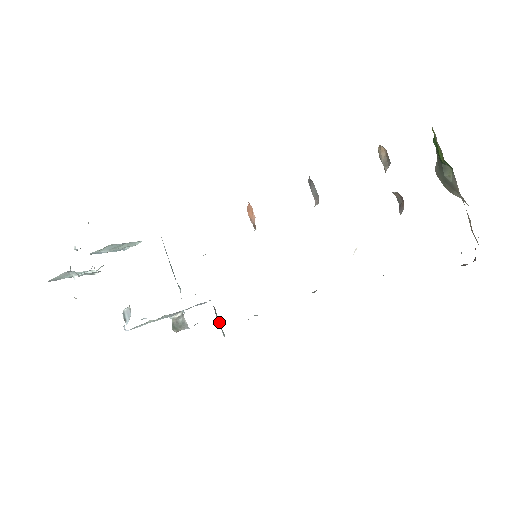
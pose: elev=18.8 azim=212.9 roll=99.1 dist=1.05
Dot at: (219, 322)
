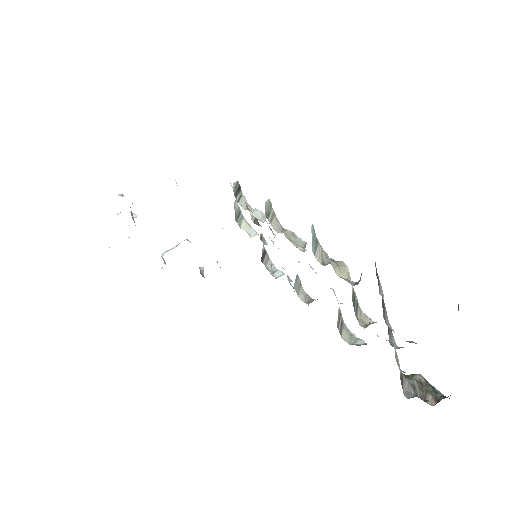
Dot at: occluded
